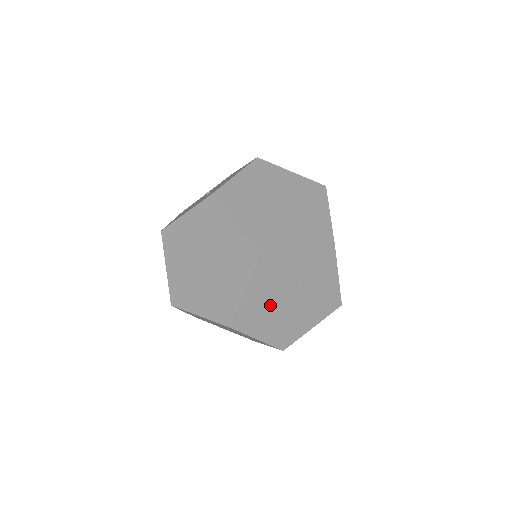
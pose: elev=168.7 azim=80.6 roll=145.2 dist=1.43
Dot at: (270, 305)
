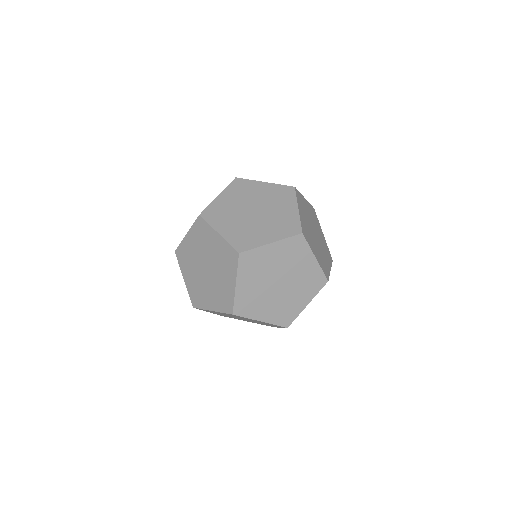
Dot at: occluded
